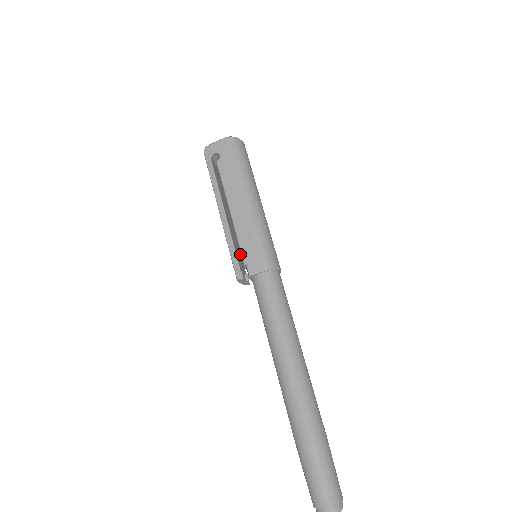
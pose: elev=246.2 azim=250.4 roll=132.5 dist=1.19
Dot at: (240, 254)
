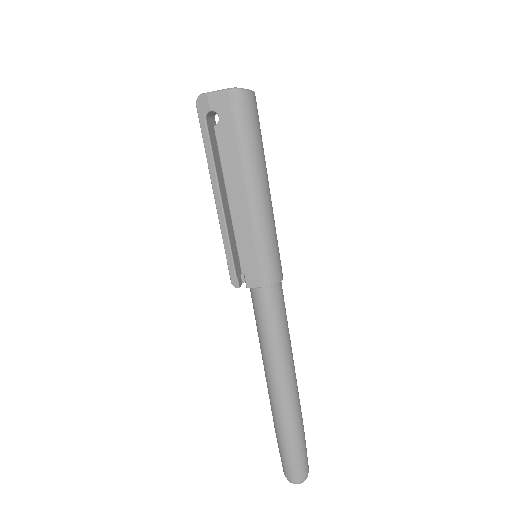
Dot at: occluded
